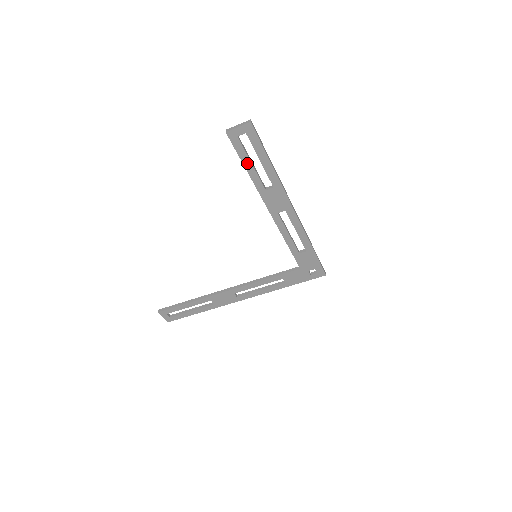
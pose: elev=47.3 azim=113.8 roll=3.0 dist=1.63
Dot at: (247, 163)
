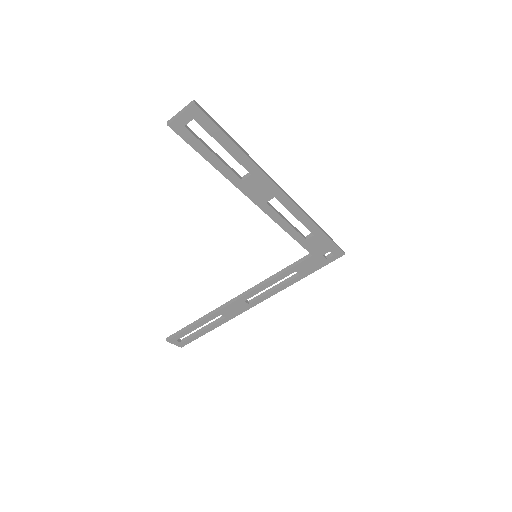
Dot at: (208, 155)
